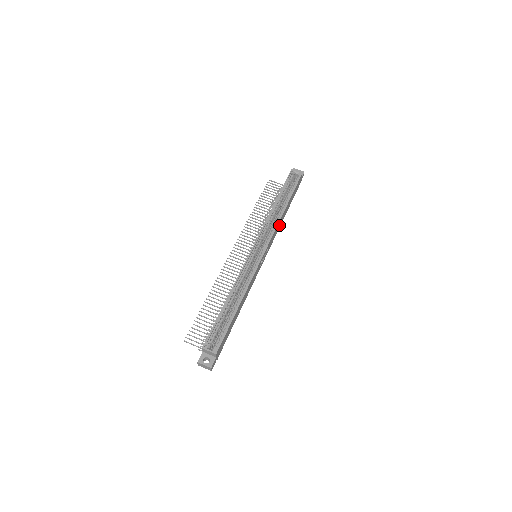
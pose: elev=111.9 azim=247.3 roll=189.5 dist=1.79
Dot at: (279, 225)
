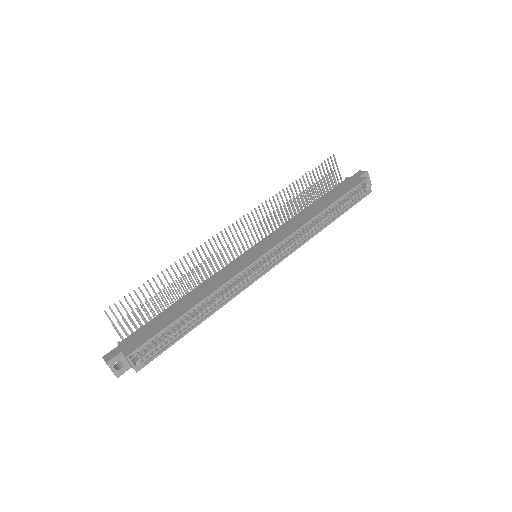
Dot at: occluded
